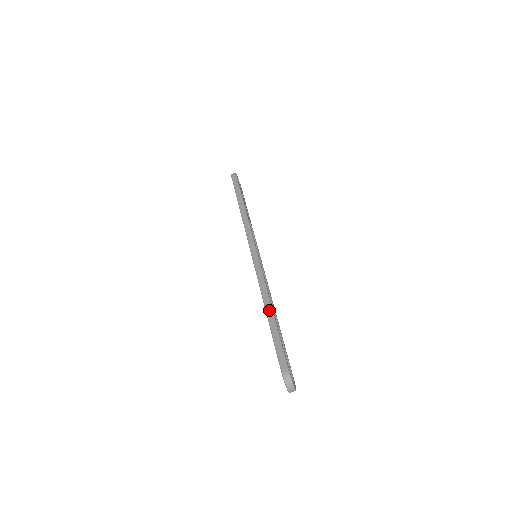
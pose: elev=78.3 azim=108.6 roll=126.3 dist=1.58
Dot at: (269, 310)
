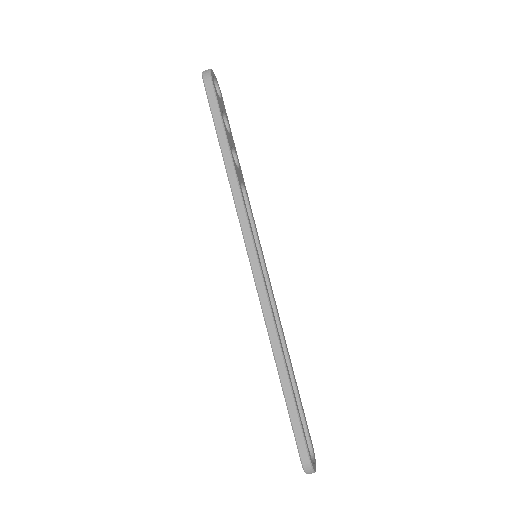
Dot at: (282, 372)
